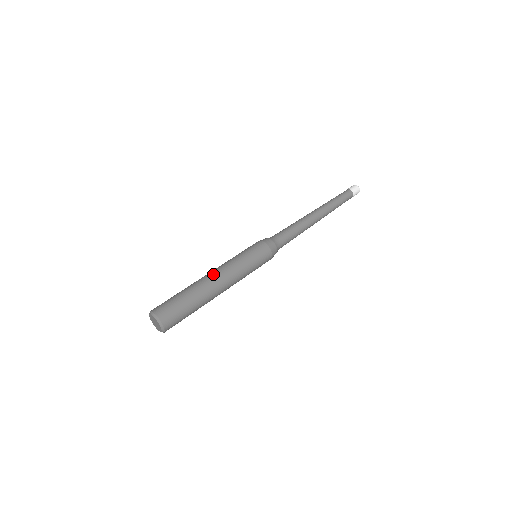
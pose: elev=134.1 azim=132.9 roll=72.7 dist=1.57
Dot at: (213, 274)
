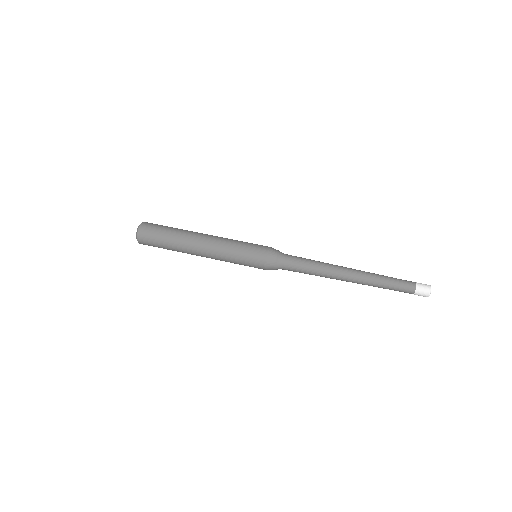
Dot at: (204, 235)
